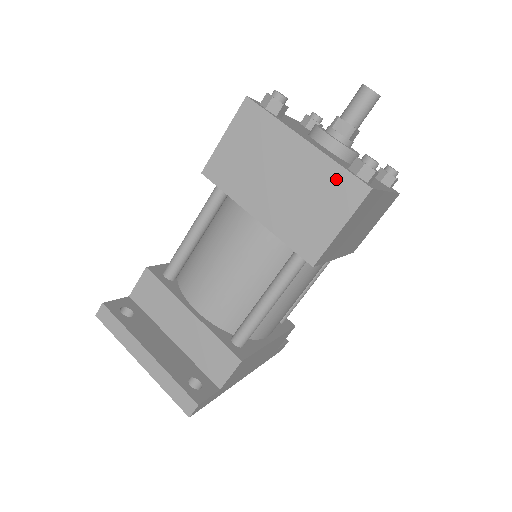
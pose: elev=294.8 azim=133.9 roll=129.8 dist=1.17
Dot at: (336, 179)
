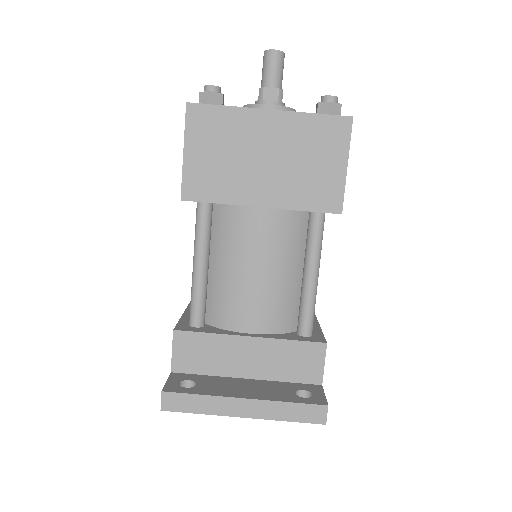
Dot at: (317, 127)
